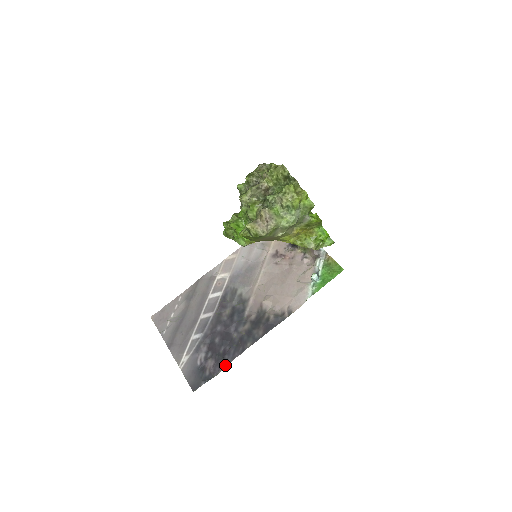
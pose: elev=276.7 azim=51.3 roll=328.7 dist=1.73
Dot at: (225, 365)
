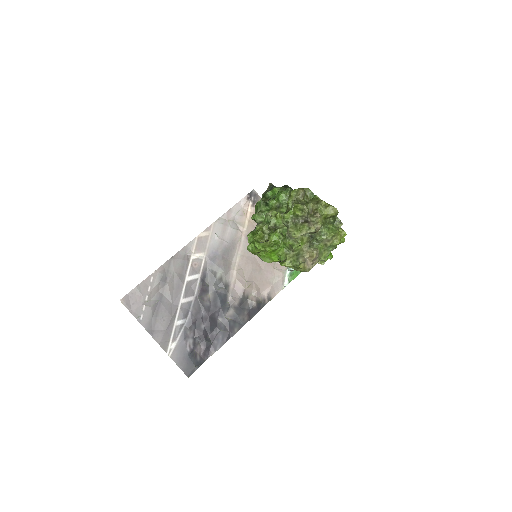
Dot at: (216, 350)
